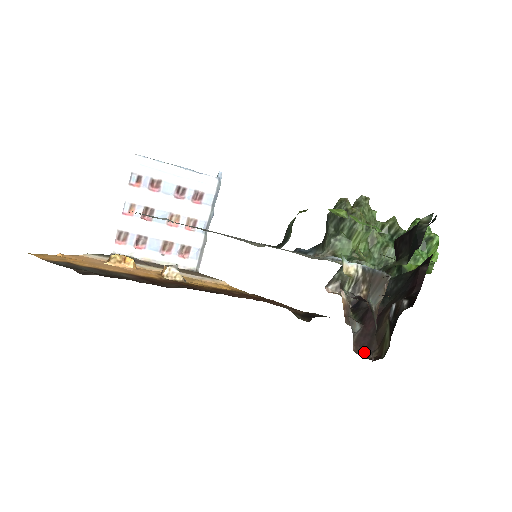
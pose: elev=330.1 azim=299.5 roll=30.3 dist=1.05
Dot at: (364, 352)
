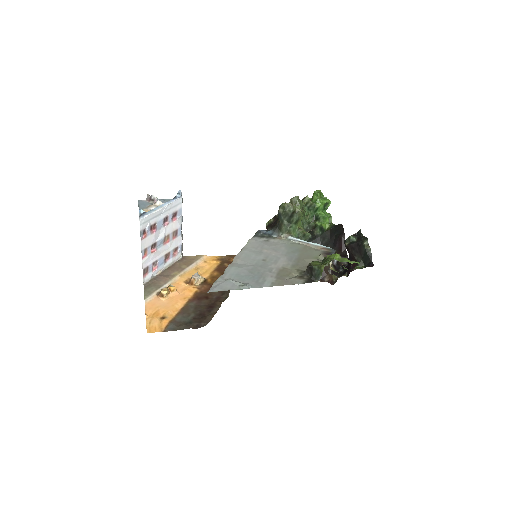
Dot at: (321, 278)
